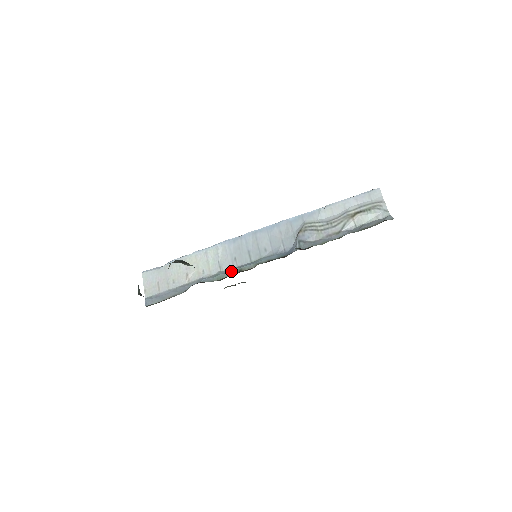
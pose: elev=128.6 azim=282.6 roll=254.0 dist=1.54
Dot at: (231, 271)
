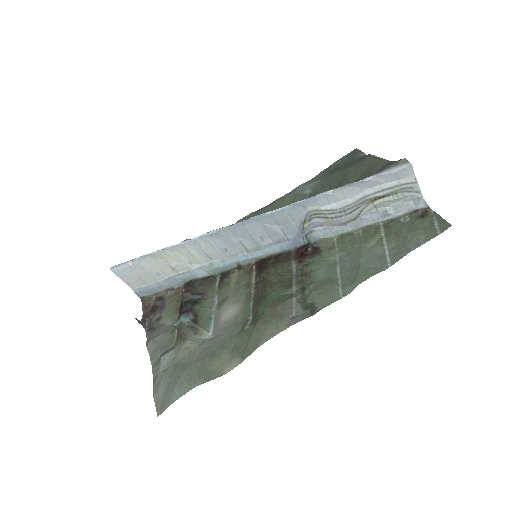
Dot at: (227, 265)
